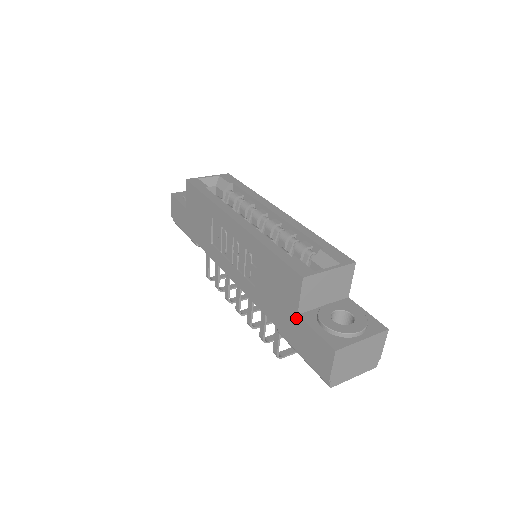
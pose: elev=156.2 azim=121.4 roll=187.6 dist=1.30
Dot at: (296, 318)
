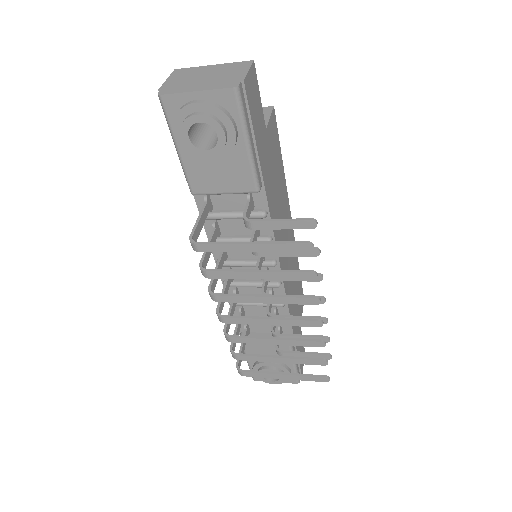
Dot at: occluded
